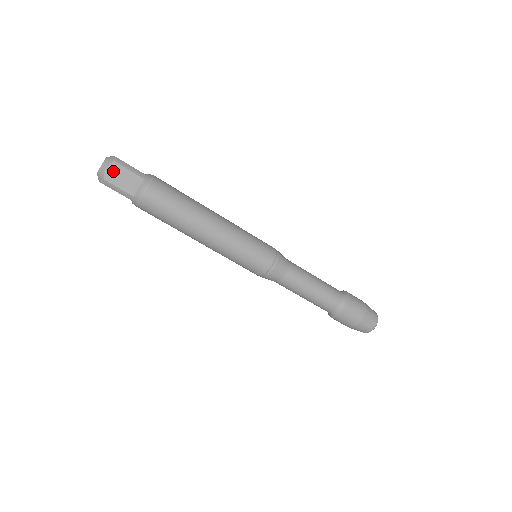
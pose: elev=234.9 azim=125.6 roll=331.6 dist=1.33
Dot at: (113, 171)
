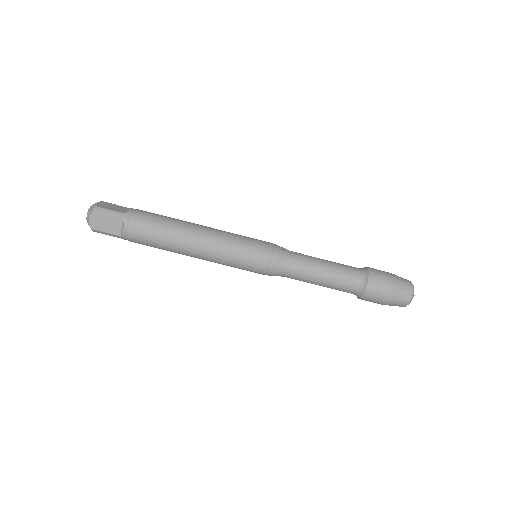
Dot at: (96, 220)
